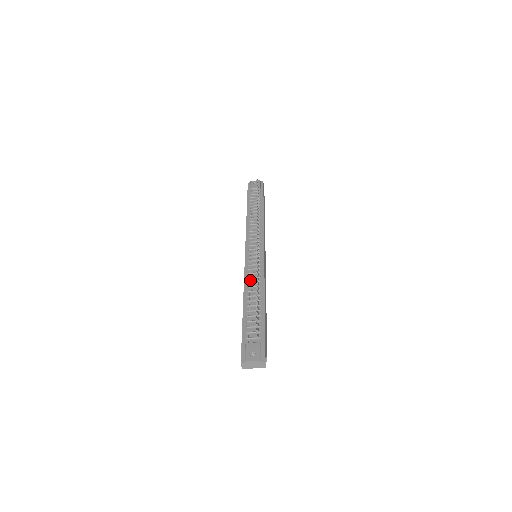
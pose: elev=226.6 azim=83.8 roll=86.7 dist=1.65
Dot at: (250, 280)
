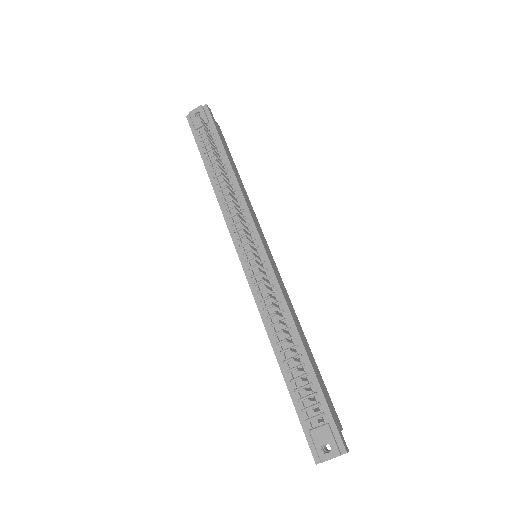
Dot at: (268, 312)
